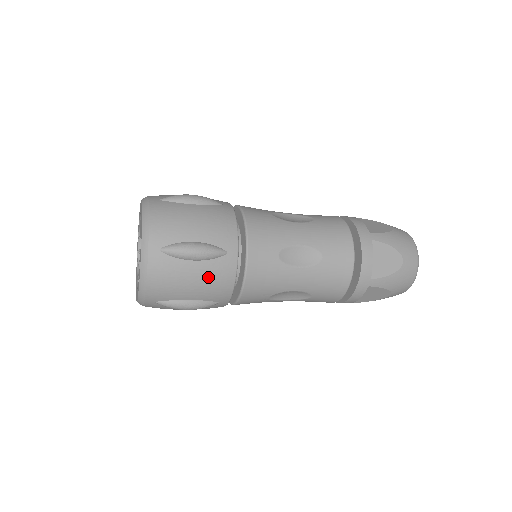
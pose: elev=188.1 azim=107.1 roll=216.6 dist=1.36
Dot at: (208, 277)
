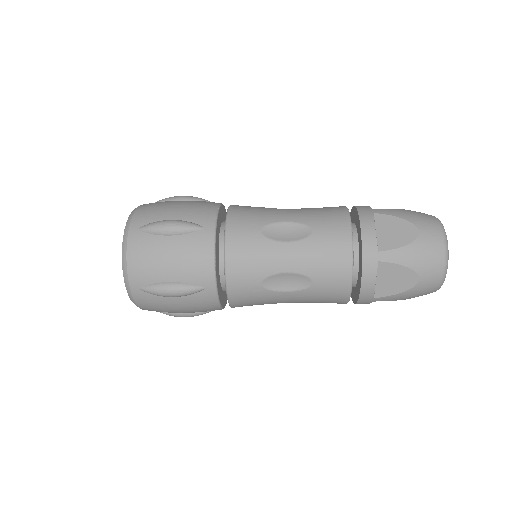
Dot at: (191, 306)
